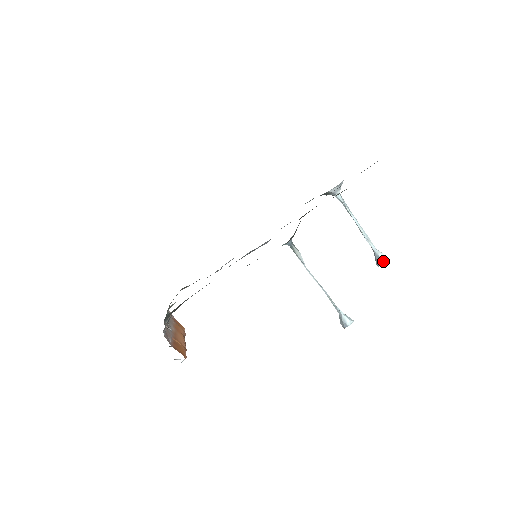
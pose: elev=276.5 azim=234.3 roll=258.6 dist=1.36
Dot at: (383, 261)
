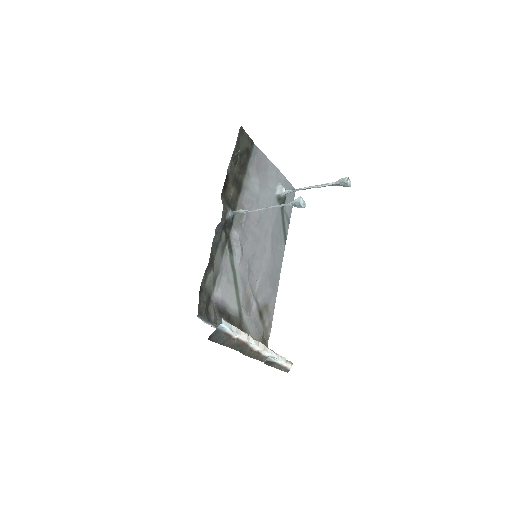
Dot at: (344, 180)
